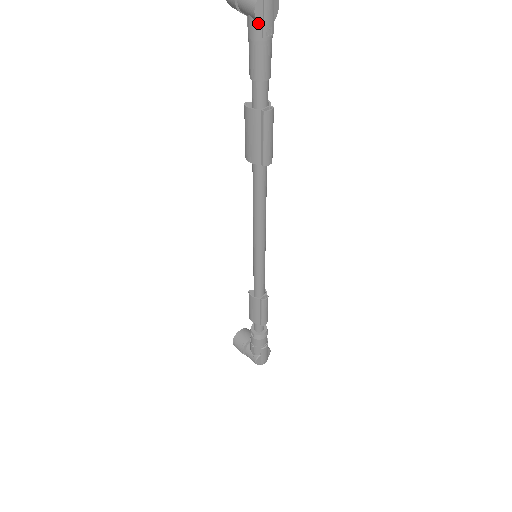
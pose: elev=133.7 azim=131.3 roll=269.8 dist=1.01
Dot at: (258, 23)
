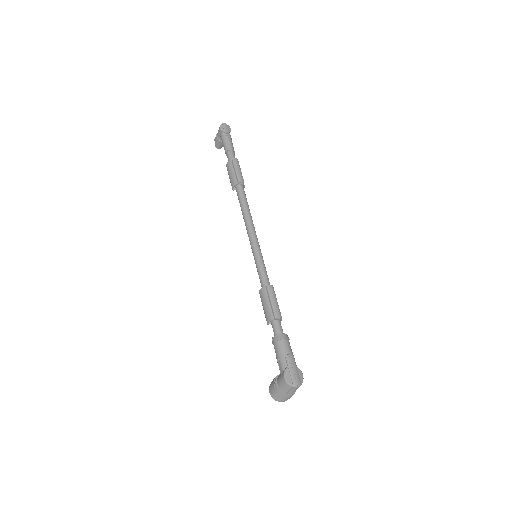
Dot at: (223, 133)
